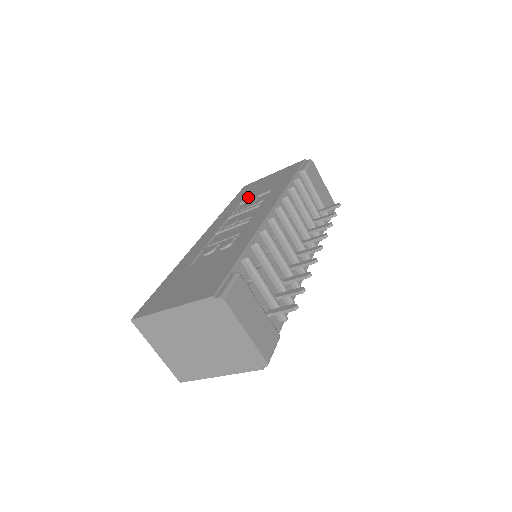
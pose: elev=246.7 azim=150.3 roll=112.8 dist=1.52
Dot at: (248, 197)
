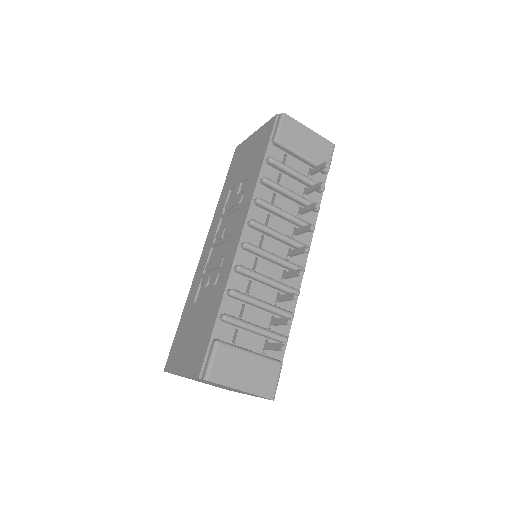
Dot at: (234, 181)
